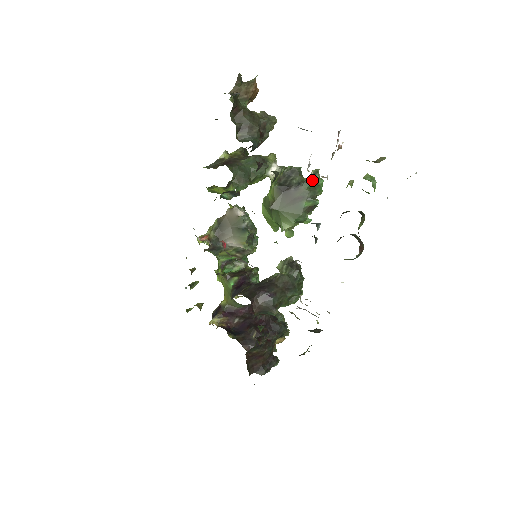
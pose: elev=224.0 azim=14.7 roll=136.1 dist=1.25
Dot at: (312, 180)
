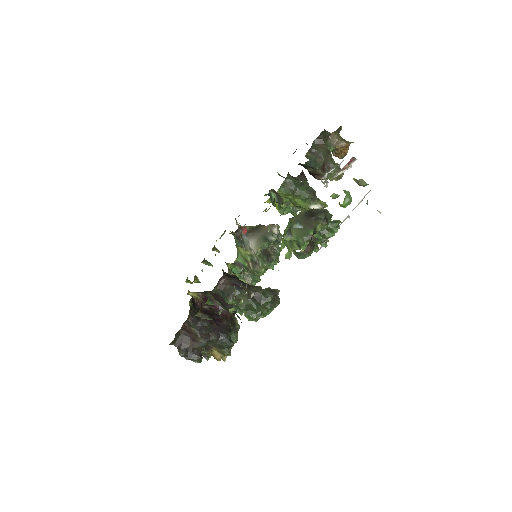
Dot at: (331, 224)
